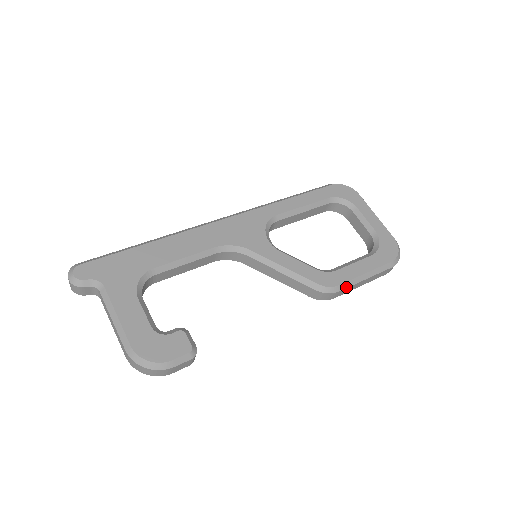
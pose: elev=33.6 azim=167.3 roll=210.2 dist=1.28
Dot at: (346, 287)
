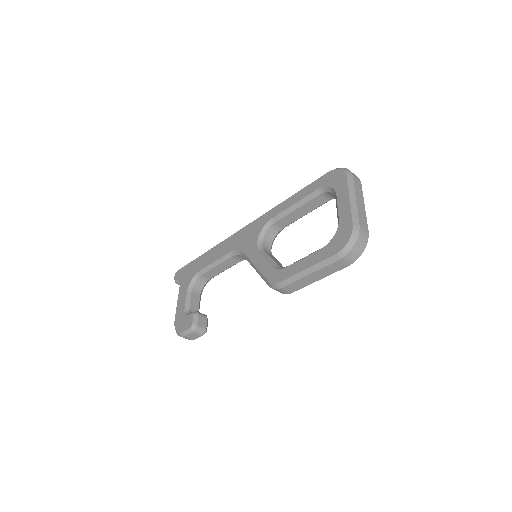
Dot at: (289, 283)
